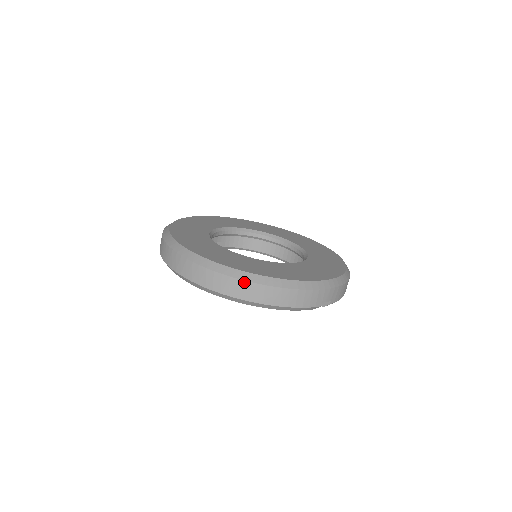
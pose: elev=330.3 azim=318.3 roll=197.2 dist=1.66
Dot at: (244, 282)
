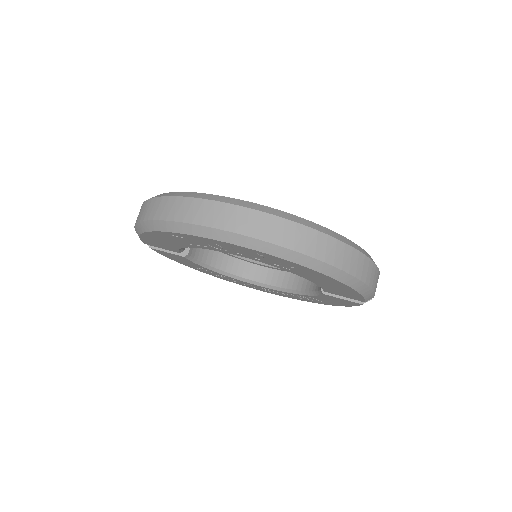
Dot at: (342, 244)
